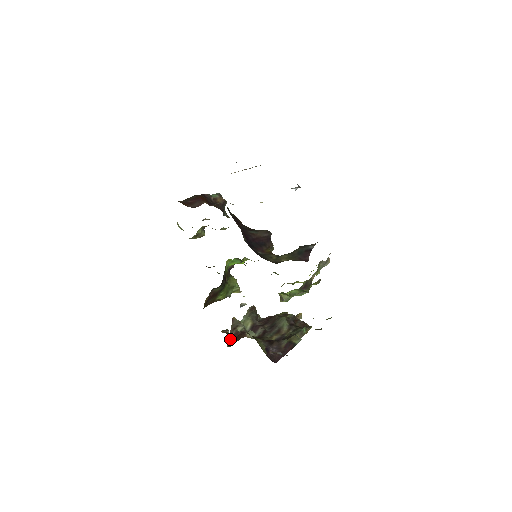
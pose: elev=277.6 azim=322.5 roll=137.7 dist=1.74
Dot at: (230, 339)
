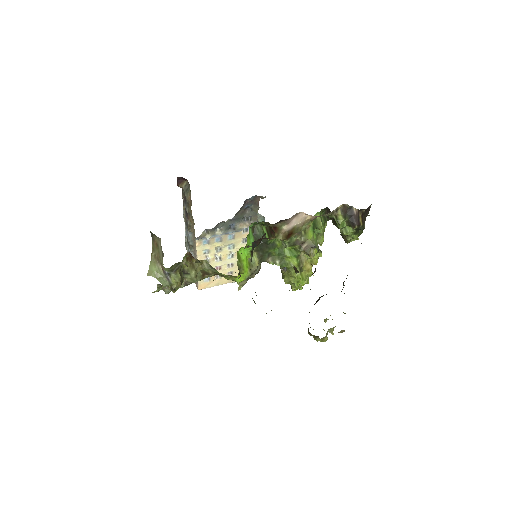
Dot at: occluded
